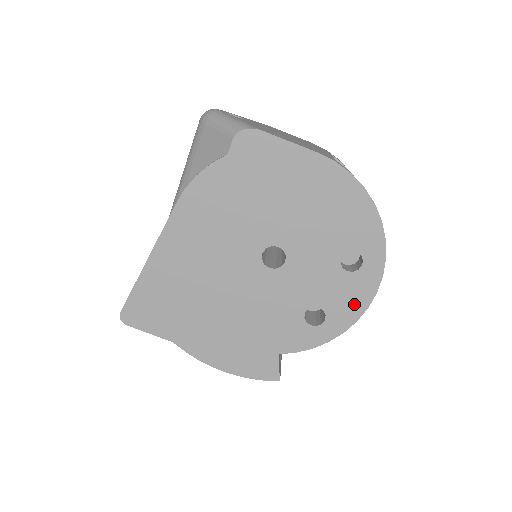
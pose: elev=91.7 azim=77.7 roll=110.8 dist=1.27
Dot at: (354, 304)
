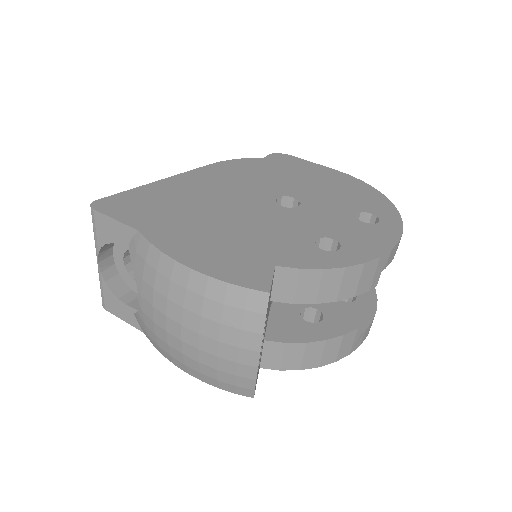
Dot at: (374, 244)
